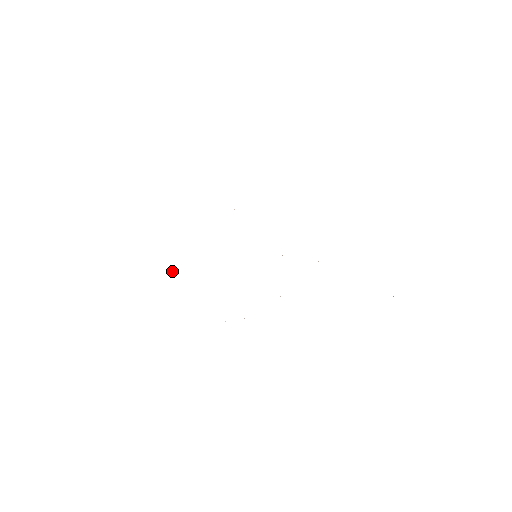
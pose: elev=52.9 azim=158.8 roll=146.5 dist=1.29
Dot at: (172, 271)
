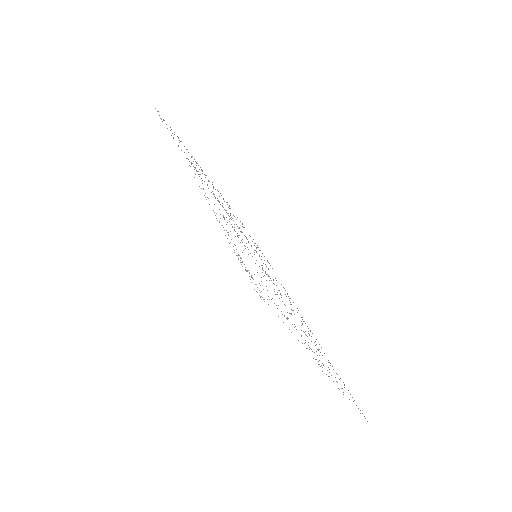
Dot at: occluded
